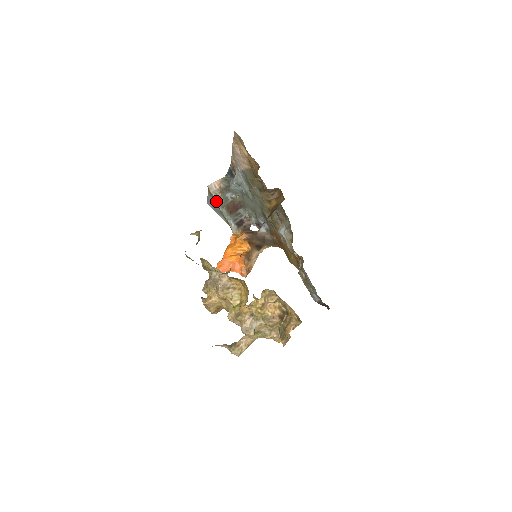
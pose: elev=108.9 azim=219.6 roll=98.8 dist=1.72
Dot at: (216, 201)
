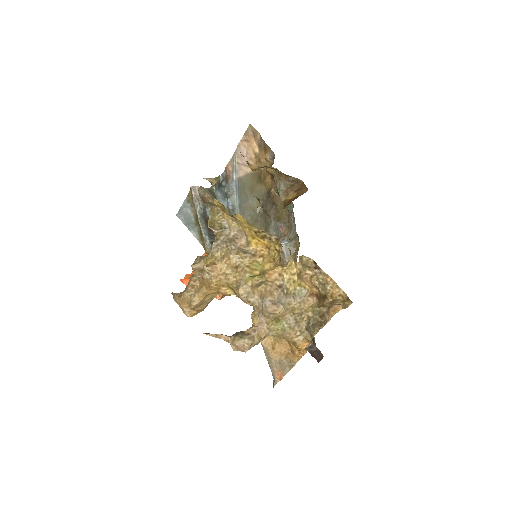
Dot at: (196, 207)
